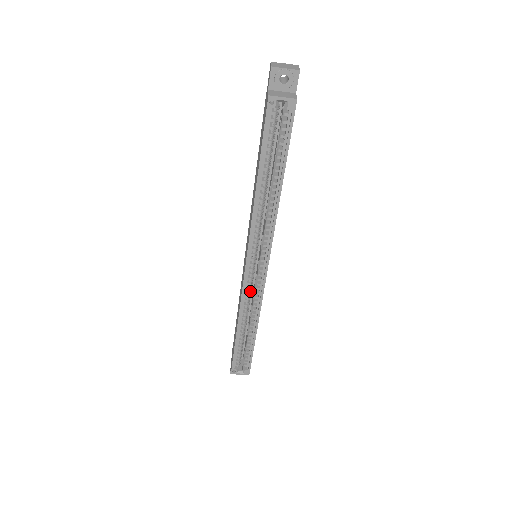
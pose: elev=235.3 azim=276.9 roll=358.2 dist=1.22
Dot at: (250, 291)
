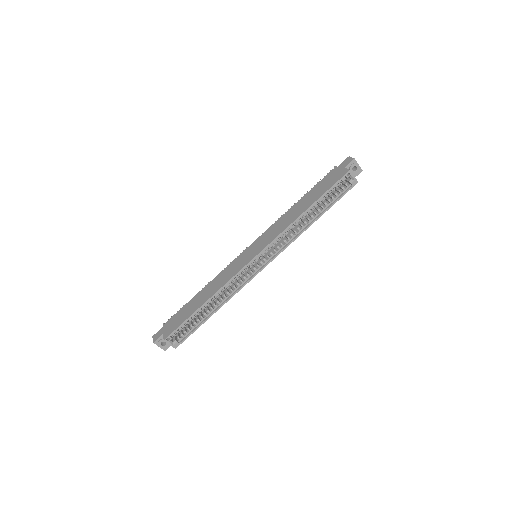
Dot at: (237, 277)
